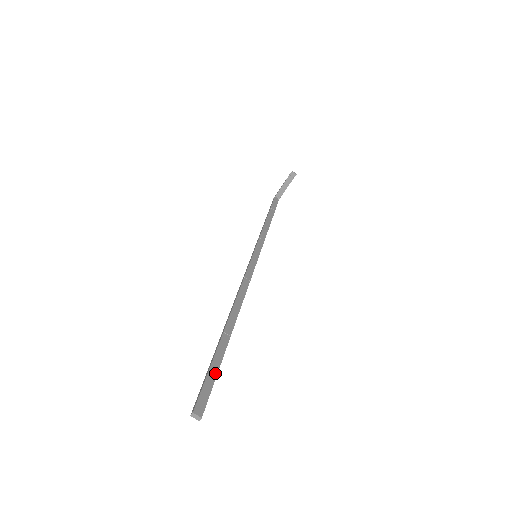
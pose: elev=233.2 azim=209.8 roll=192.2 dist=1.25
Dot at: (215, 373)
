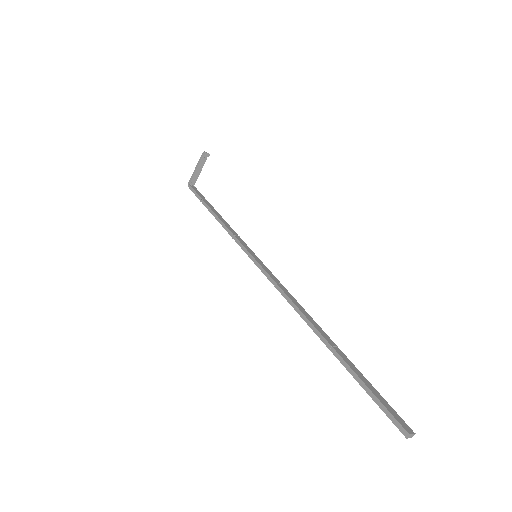
Dot at: (373, 388)
